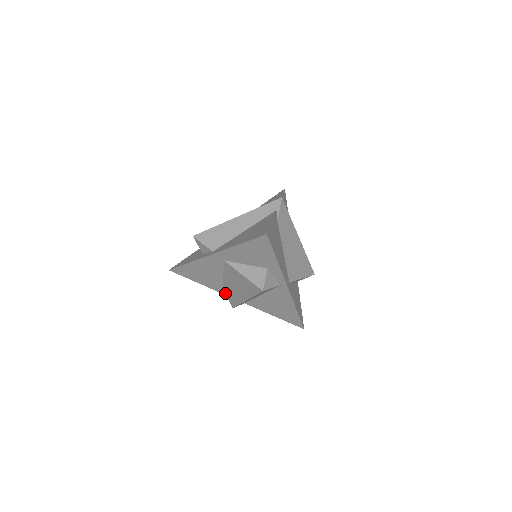
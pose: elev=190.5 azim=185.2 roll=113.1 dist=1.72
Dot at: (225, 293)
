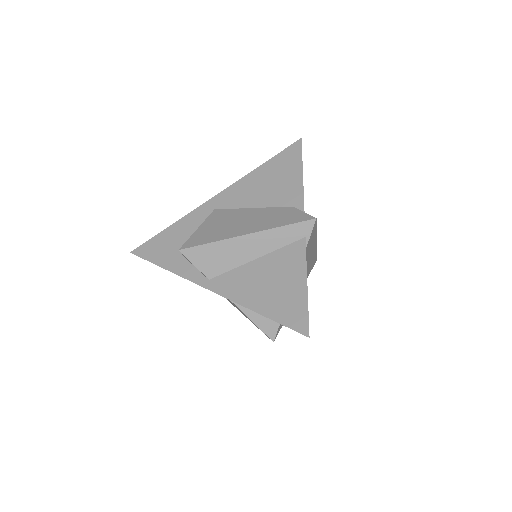
Dot at: occluded
